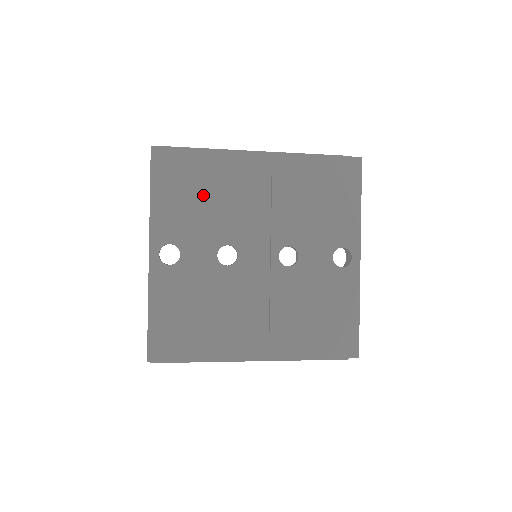
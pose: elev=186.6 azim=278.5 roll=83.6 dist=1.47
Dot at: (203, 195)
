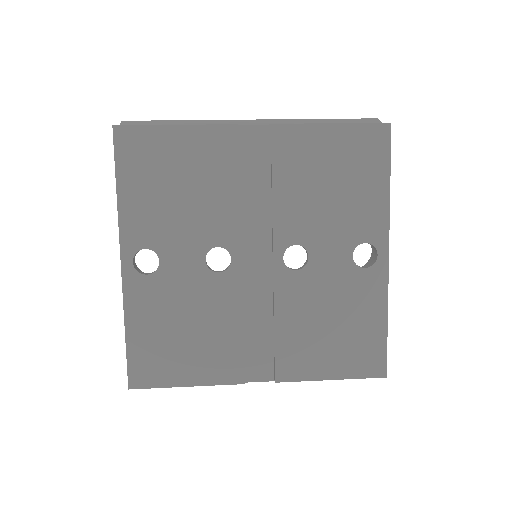
Dot at: (183, 185)
